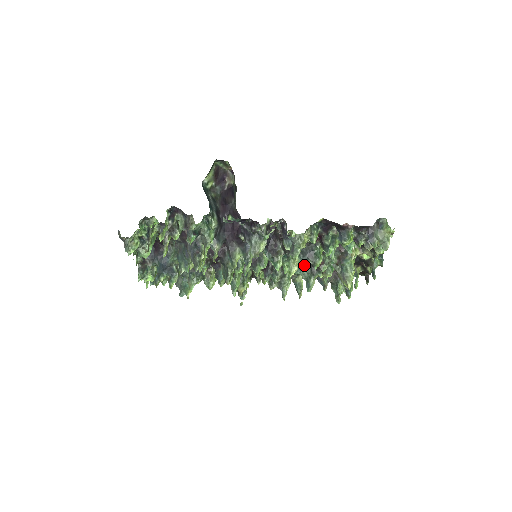
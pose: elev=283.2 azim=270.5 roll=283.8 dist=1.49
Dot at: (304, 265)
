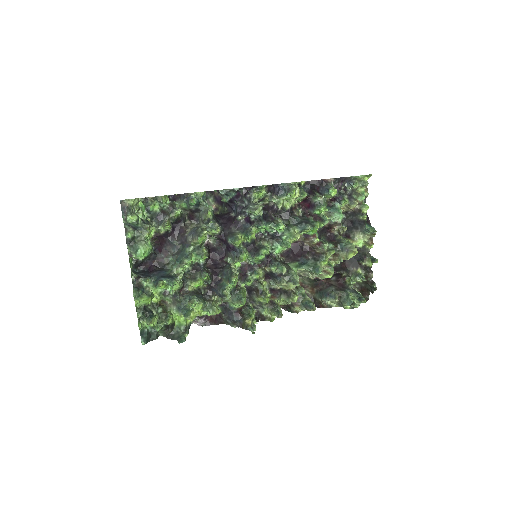
Dot at: (304, 229)
